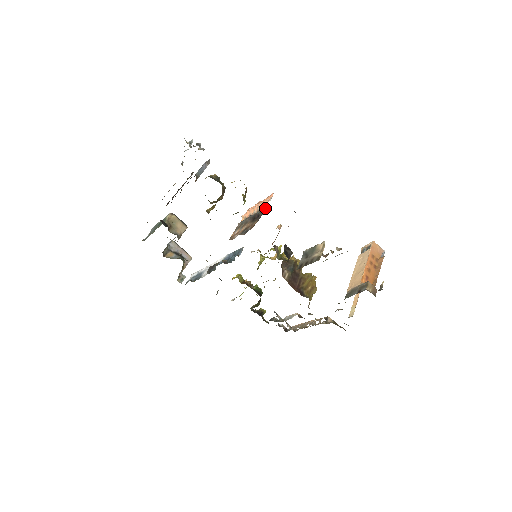
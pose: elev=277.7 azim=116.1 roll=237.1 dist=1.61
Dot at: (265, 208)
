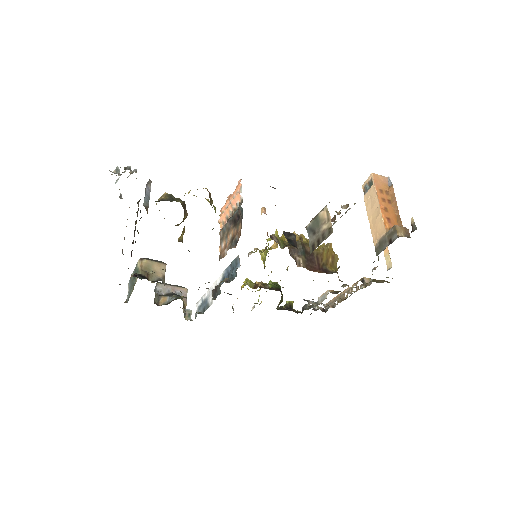
Dot at: (241, 203)
